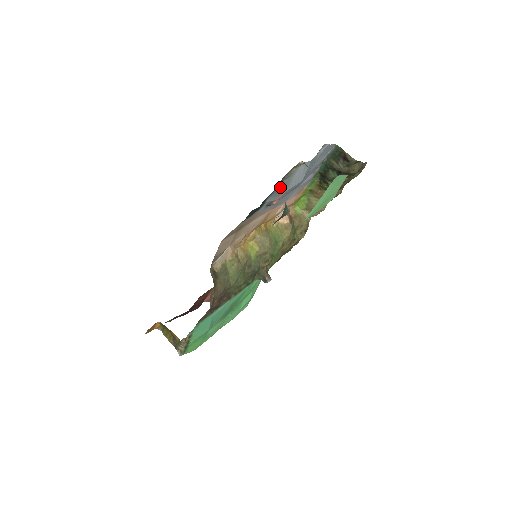
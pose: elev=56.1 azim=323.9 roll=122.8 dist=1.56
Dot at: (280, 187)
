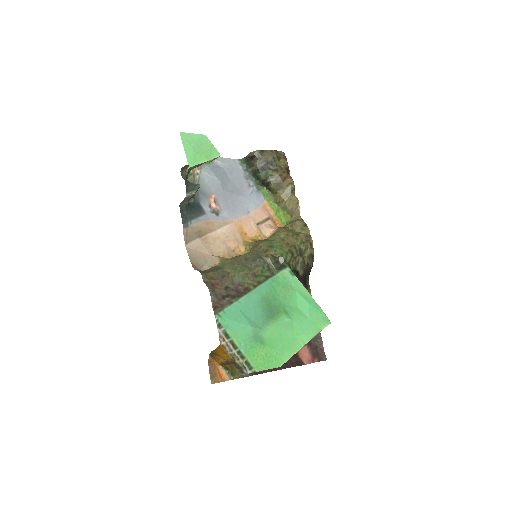
Dot at: (200, 192)
